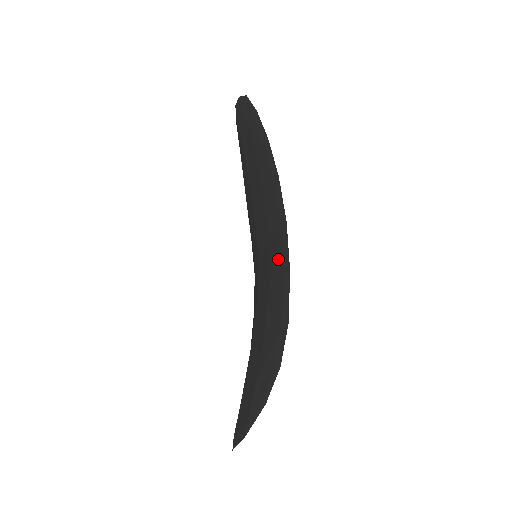
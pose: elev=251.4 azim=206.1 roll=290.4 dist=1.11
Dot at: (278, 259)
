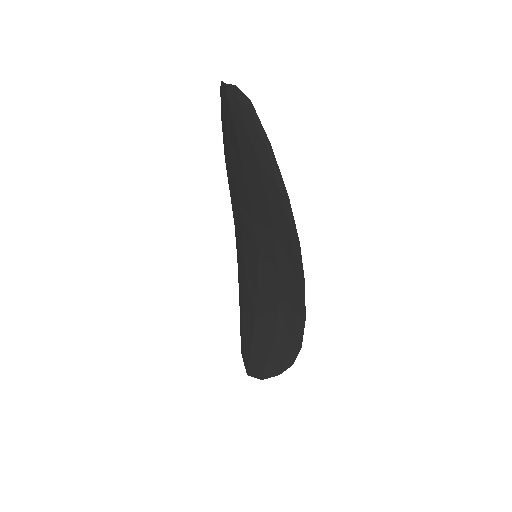
Dot at: (292, 299)
